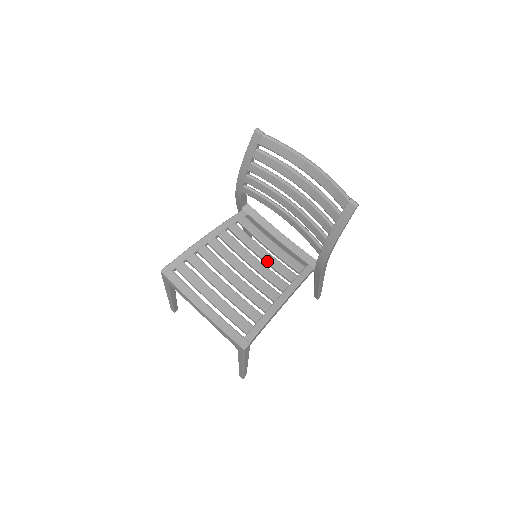
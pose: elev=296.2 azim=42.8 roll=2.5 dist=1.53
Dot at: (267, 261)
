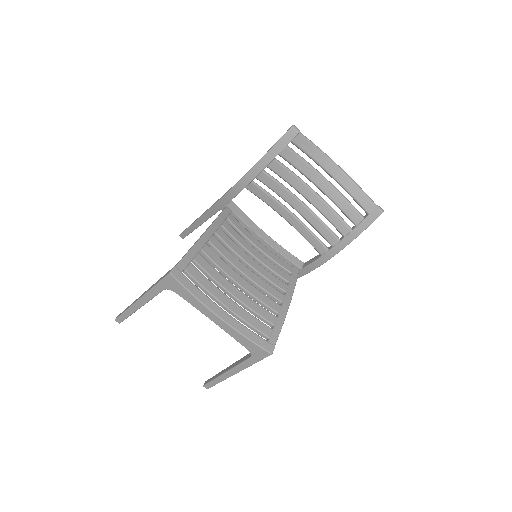
Dot at: (262, 261)
